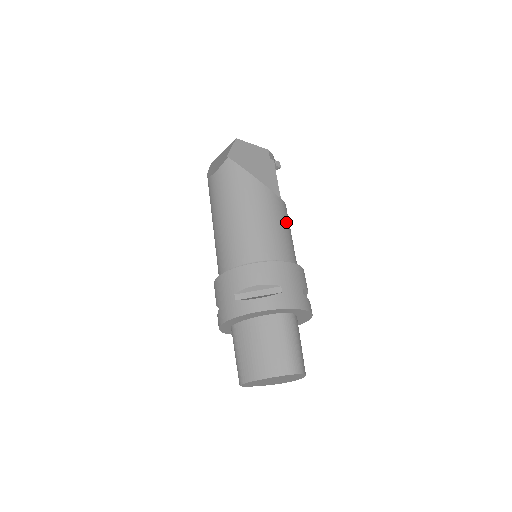
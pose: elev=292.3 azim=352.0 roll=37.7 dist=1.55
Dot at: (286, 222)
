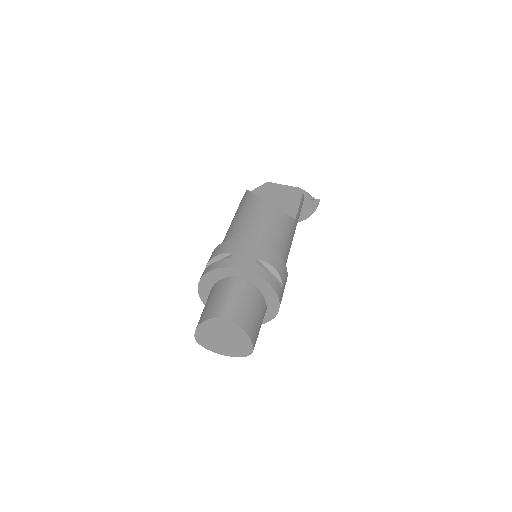
Dot at: (273, 221)
